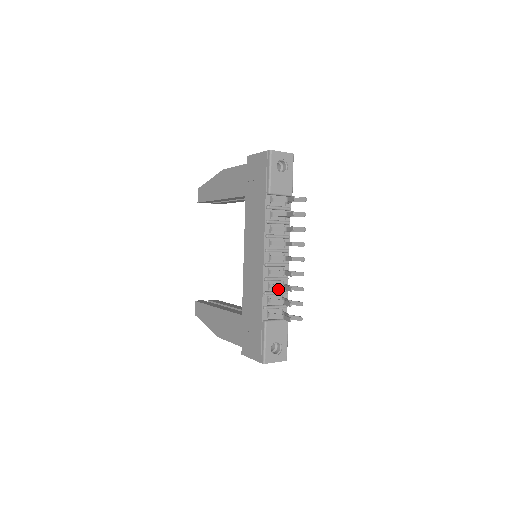
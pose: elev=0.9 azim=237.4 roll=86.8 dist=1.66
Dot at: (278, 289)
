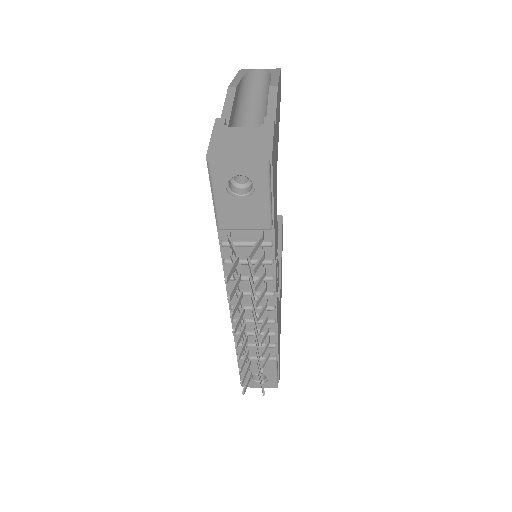
Dot at: occluded
